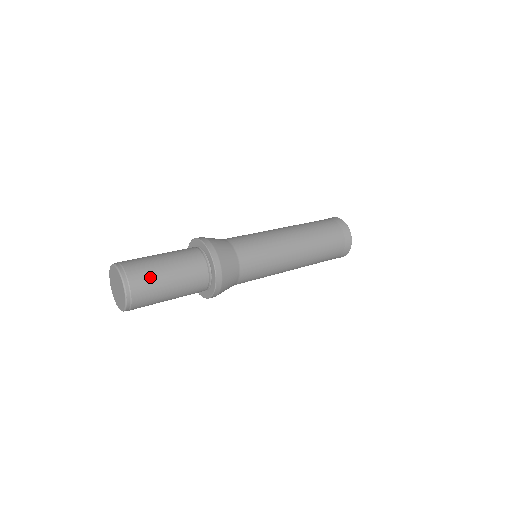
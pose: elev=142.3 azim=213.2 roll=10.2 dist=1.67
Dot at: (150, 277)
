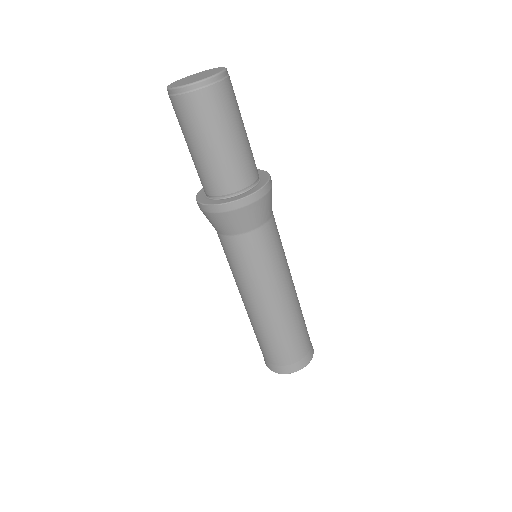
Dot at: occluded
